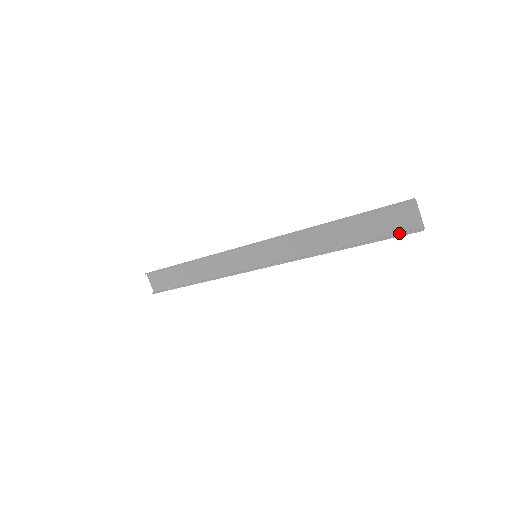
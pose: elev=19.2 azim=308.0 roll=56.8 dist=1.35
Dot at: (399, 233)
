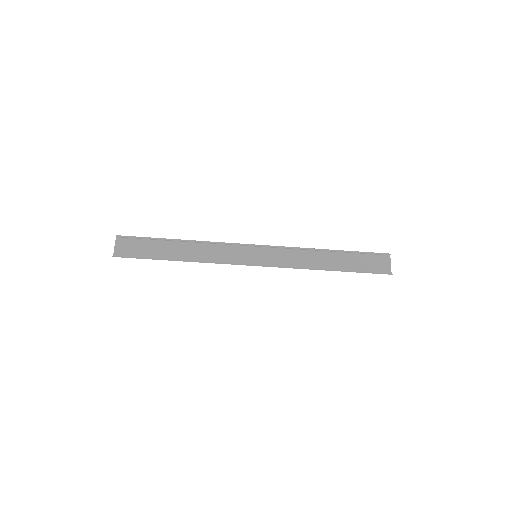
Dot at: (375, 273)
